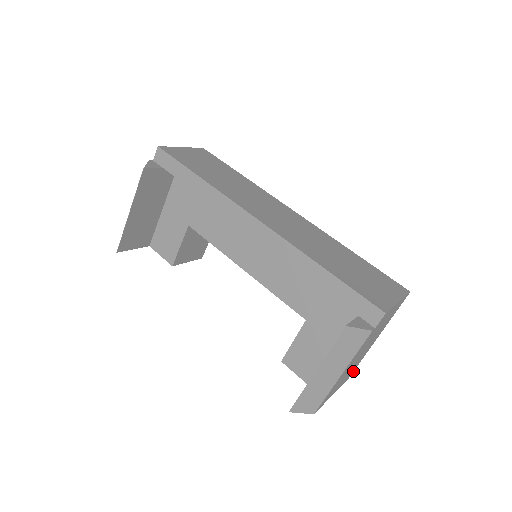
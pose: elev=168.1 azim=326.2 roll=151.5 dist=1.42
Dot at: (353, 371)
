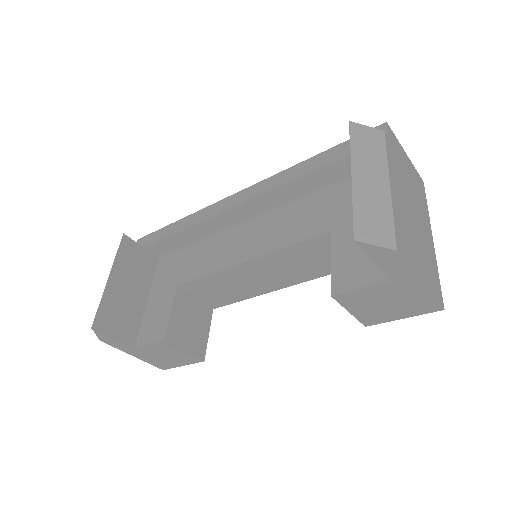
Dot at: (441, 293)
